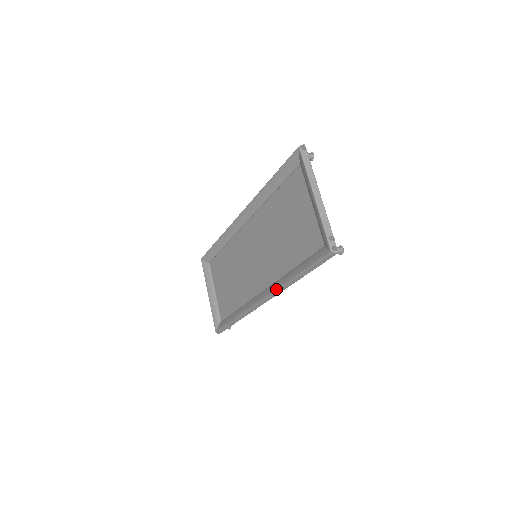
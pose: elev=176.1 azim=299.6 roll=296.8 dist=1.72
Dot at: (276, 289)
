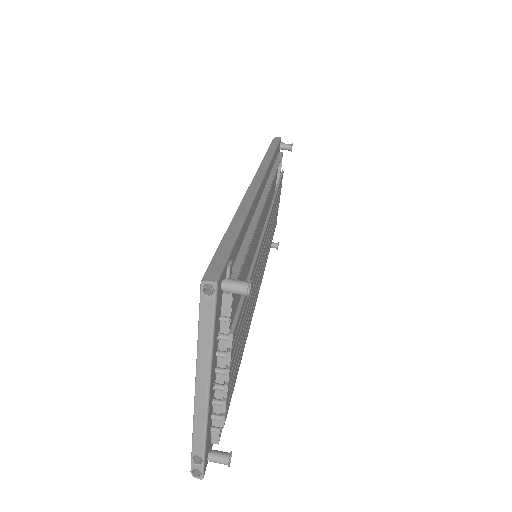
Dot at: occluded
